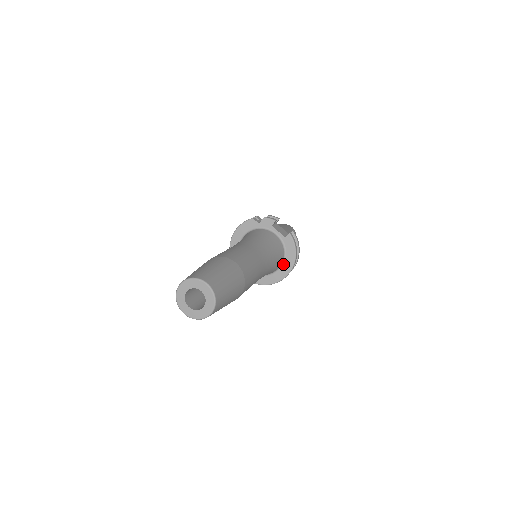
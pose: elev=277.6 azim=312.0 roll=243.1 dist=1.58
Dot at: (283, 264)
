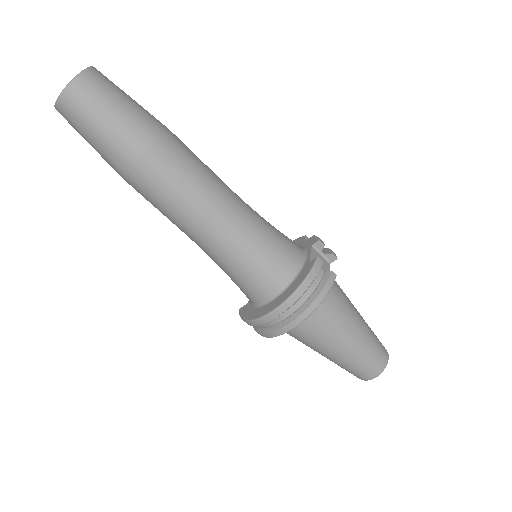
Dot at: (278, 296)
